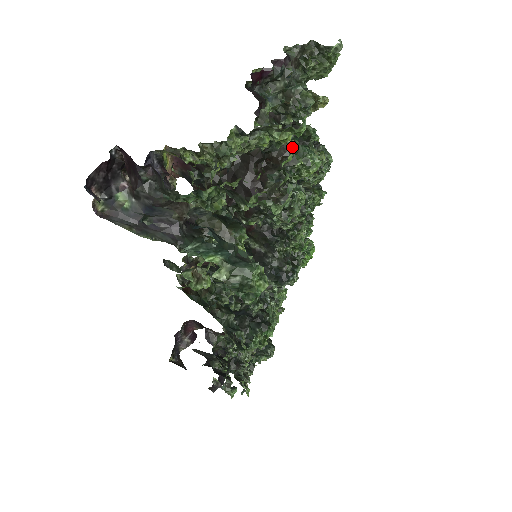
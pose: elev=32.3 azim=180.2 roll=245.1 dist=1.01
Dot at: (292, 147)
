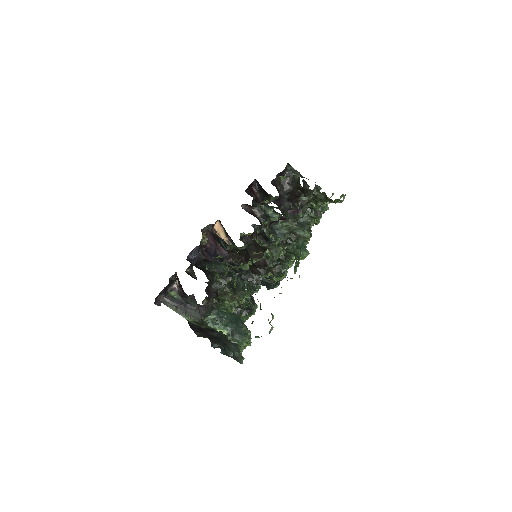
Dot at: occluded
